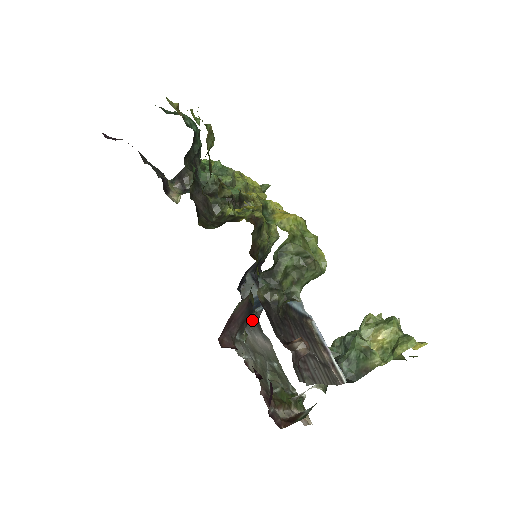
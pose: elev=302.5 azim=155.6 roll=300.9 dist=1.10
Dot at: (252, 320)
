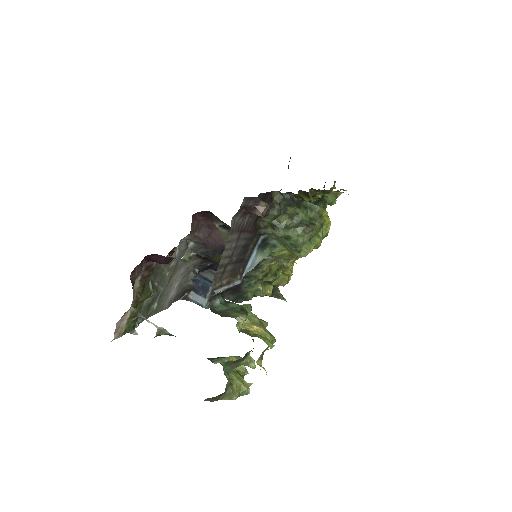
Dot at: (184, 287)
